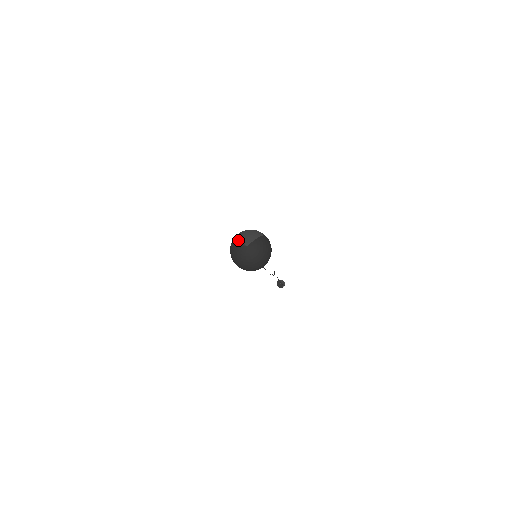
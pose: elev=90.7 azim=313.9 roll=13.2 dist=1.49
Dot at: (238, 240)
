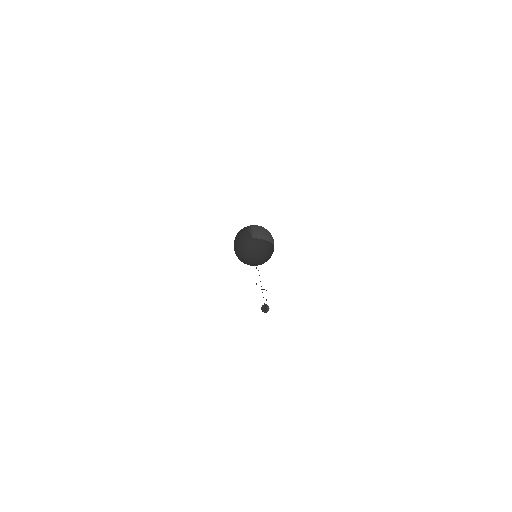
Dot at: (252, 228)
